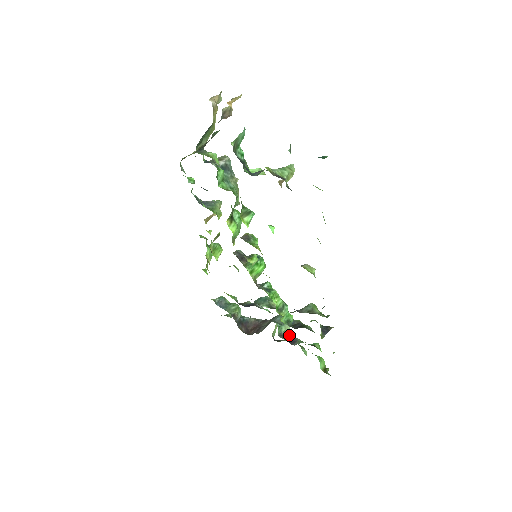
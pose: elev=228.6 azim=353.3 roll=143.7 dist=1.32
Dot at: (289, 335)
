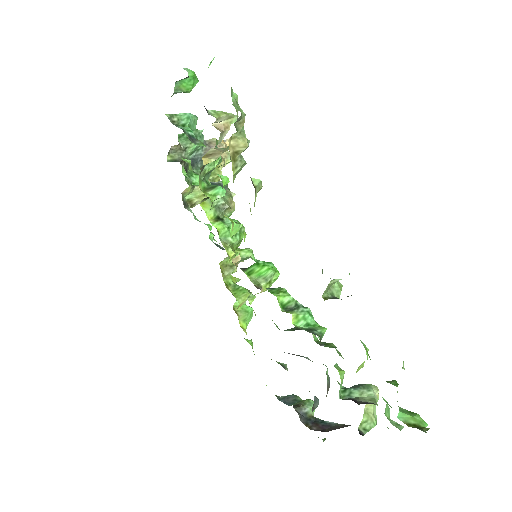
Dot at: occluded
